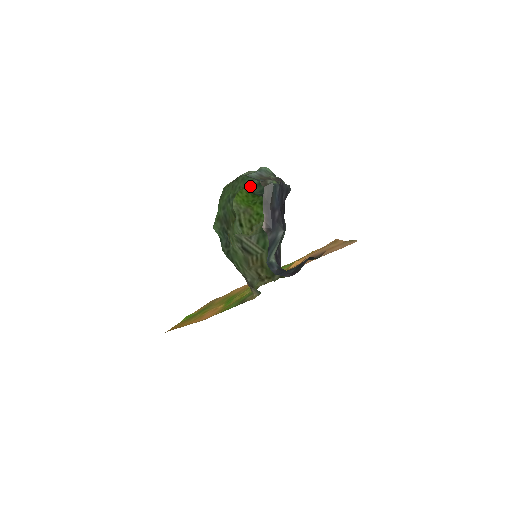
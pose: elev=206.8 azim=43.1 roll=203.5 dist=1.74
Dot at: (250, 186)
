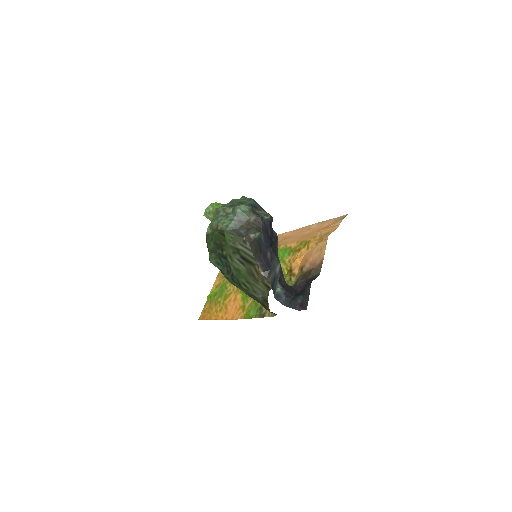
Dot at: occluded
